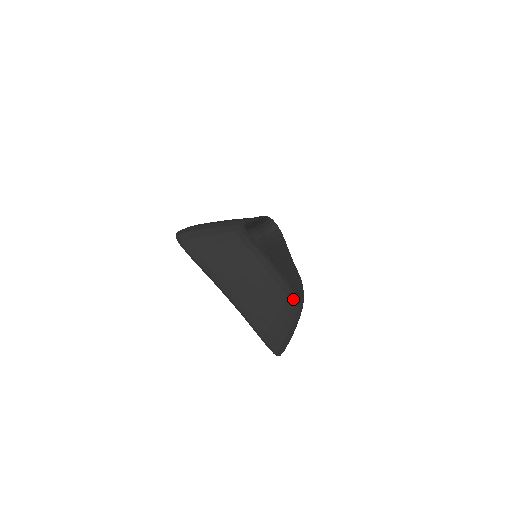
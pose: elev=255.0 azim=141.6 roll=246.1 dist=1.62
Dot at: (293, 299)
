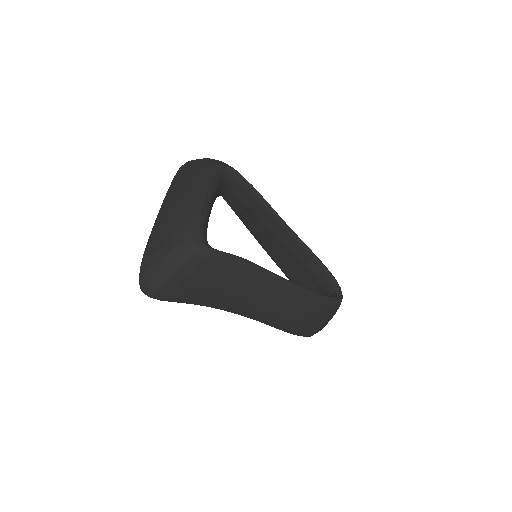
Dot at: (189, 228)
